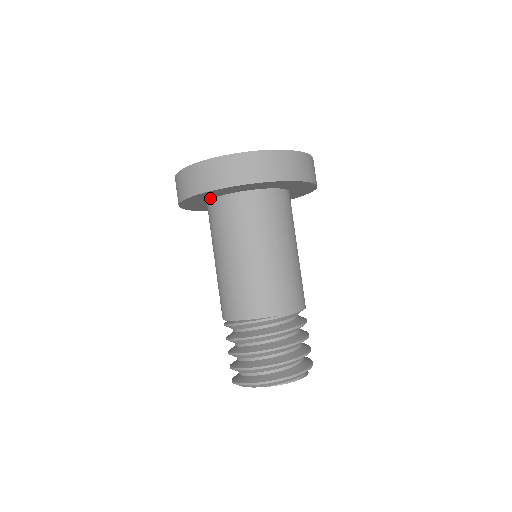
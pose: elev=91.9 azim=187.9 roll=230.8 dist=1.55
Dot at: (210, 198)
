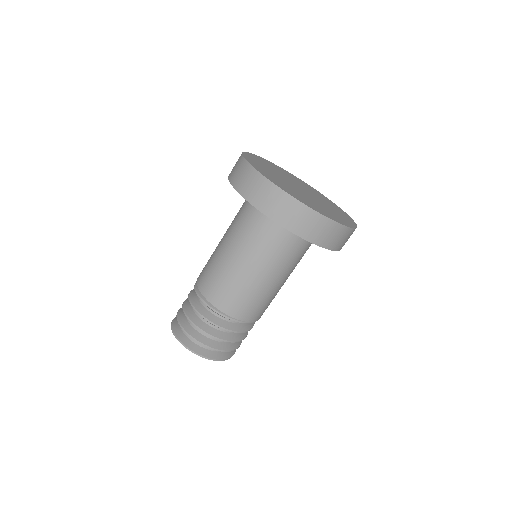
Dot at: occluded
